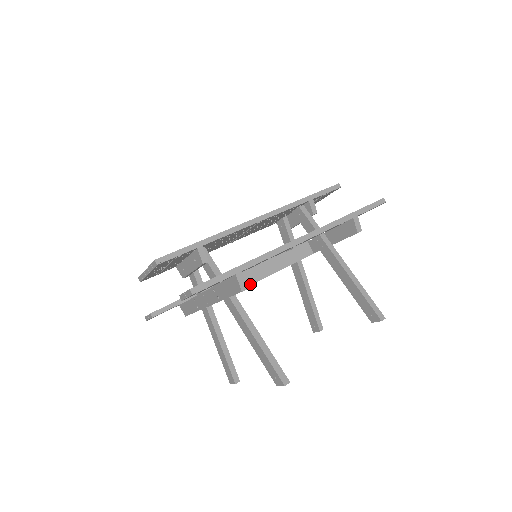
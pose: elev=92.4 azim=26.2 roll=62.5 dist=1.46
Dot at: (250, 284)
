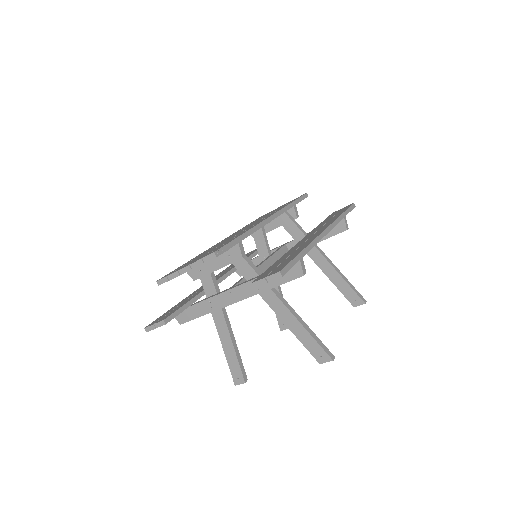
Dot at: occluded
